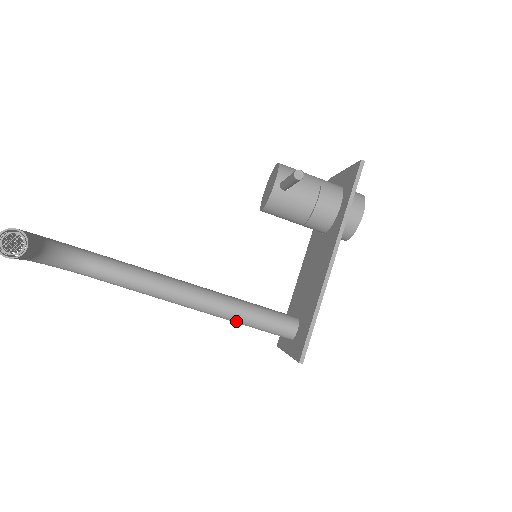
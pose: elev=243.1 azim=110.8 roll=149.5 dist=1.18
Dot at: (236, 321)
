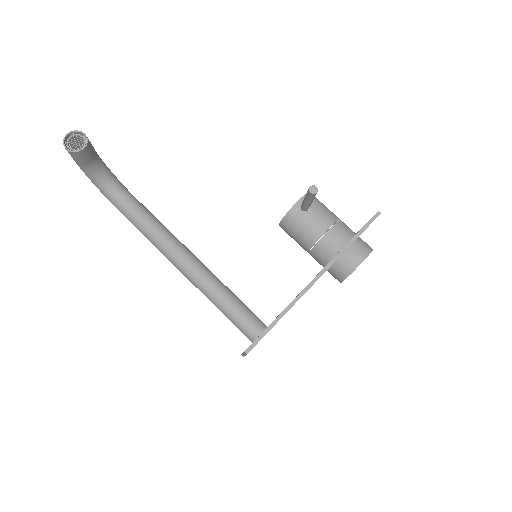
Dot at: (213, 300)
